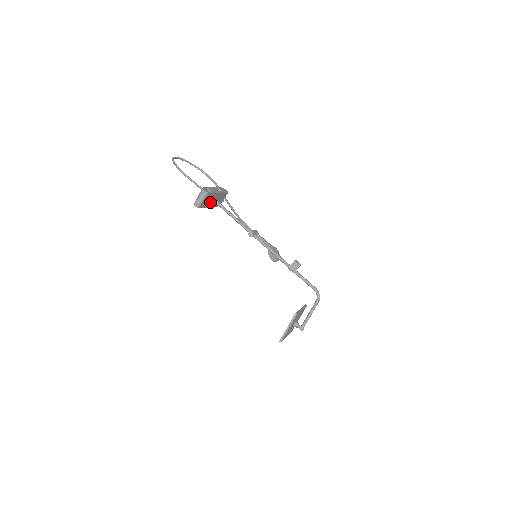
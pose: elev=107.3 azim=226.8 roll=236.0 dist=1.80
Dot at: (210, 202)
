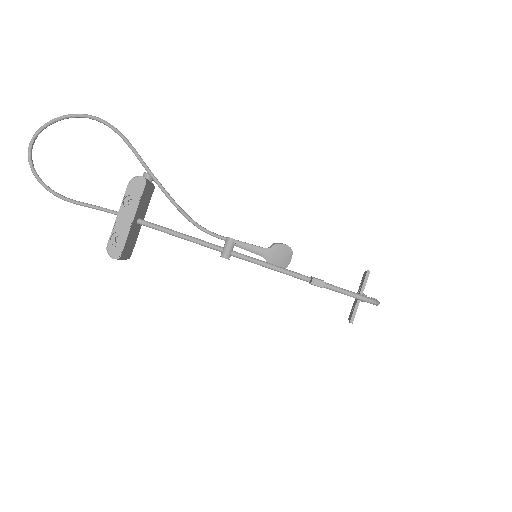
Dot at: (136, 228)
